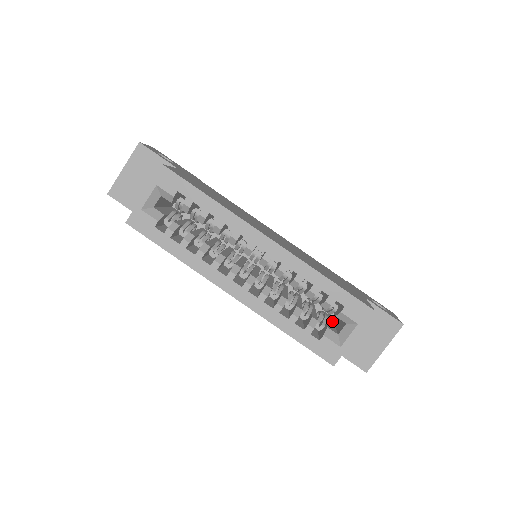
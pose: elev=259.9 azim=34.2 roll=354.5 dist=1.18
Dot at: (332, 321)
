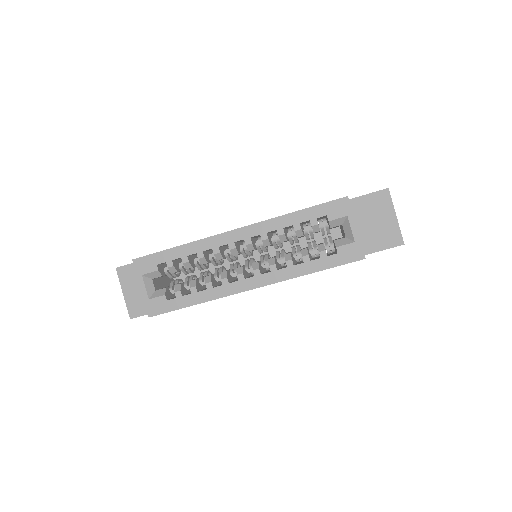
Dot at: occluded
